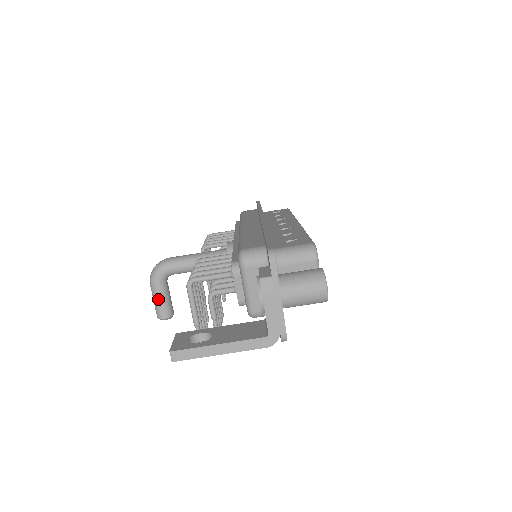
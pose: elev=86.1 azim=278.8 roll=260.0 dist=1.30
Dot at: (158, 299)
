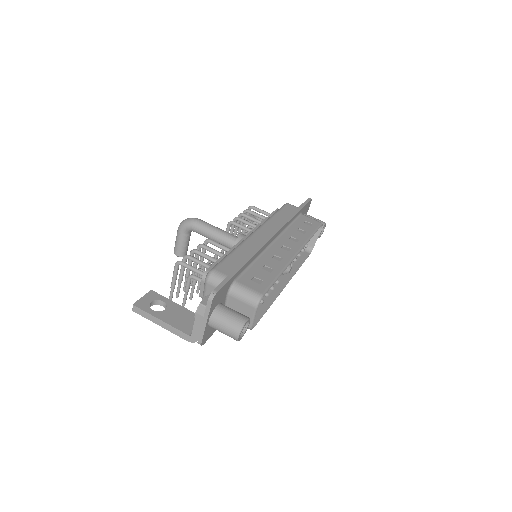
Dot at: (178, 241)
